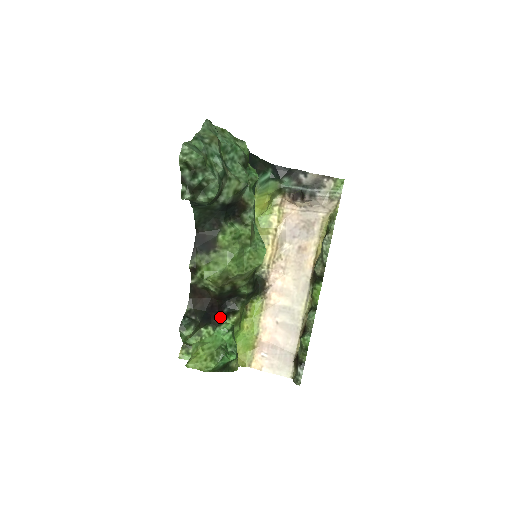
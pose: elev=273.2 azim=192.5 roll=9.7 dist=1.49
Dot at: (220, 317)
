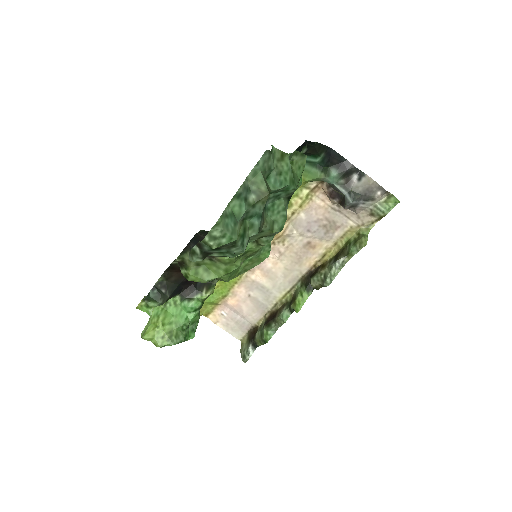
Dot at: (192, 289)
